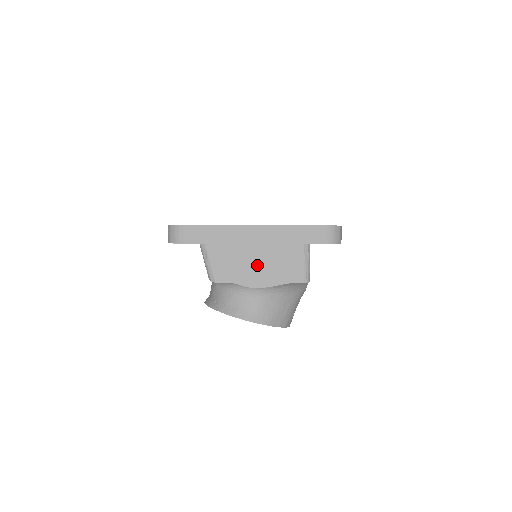
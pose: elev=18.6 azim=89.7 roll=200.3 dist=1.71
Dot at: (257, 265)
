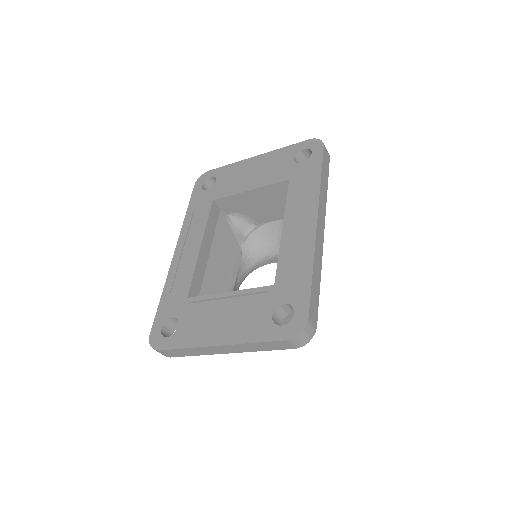
Dot at: occluded
